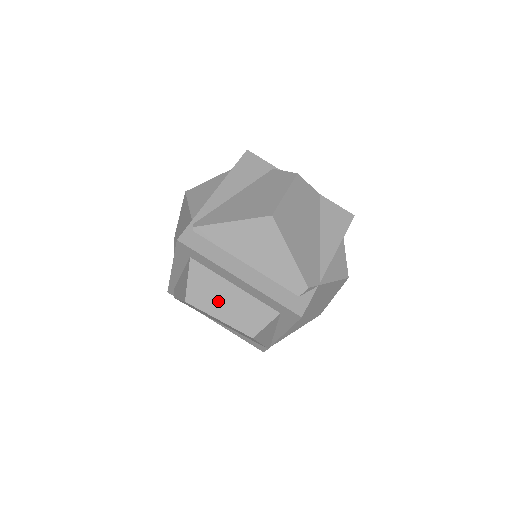
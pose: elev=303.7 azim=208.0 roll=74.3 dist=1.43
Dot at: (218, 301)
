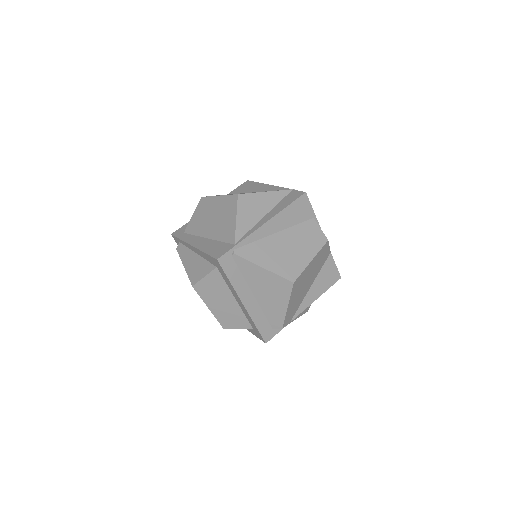
Dot at: (217, 300)
